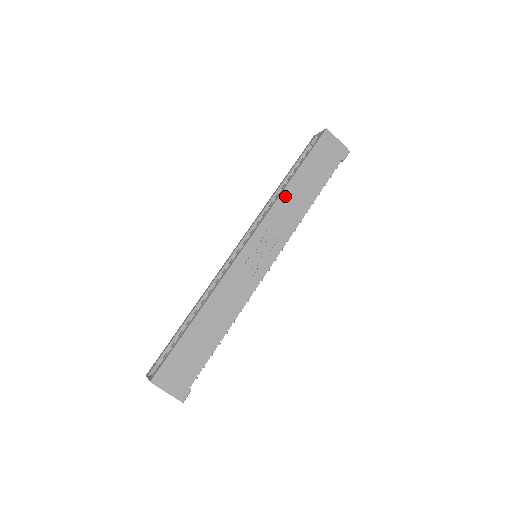
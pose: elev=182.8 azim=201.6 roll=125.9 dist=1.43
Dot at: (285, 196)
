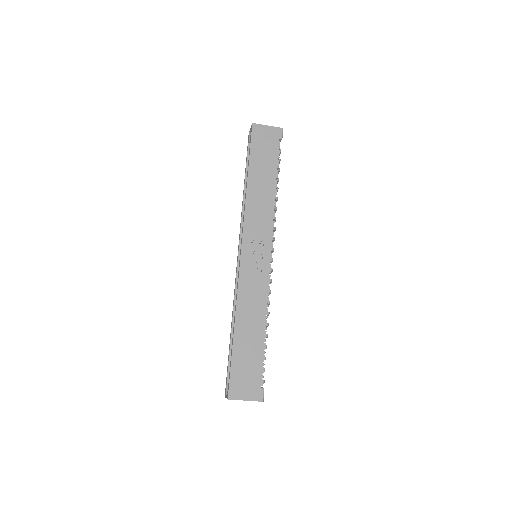
Dot at: (250, 196)
